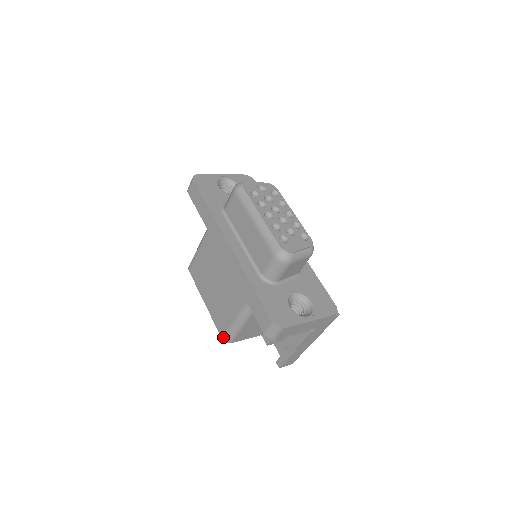
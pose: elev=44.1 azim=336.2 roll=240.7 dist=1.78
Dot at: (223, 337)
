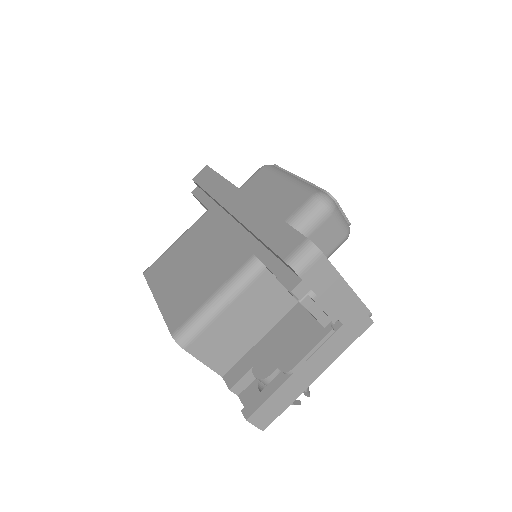
Dot at: (176, 332)
